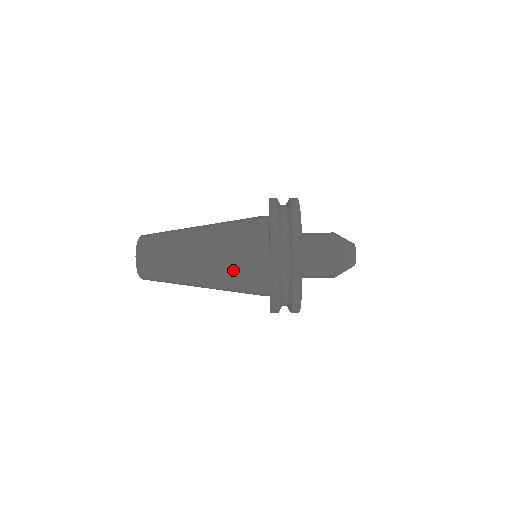
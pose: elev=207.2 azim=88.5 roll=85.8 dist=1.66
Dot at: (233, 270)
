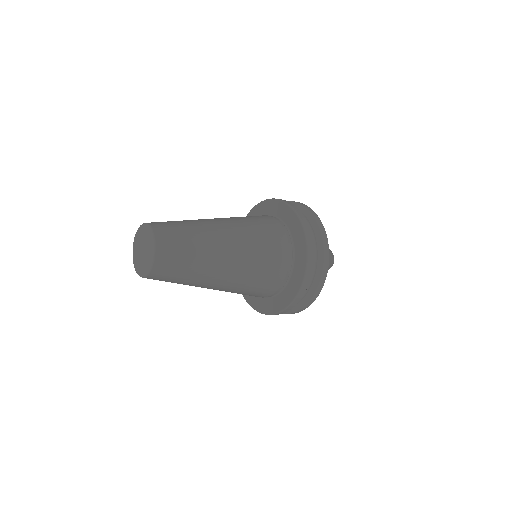
Dot at: (250, 288)
